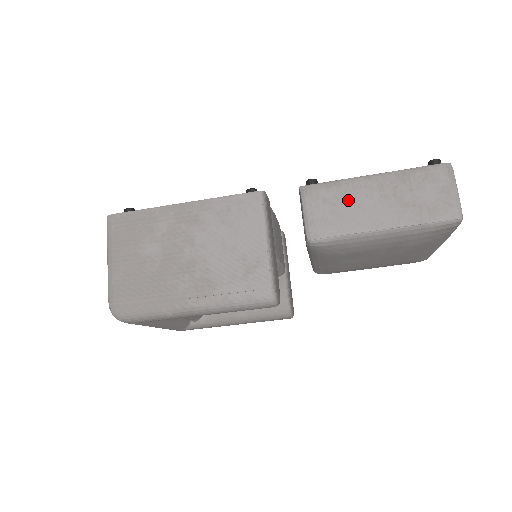
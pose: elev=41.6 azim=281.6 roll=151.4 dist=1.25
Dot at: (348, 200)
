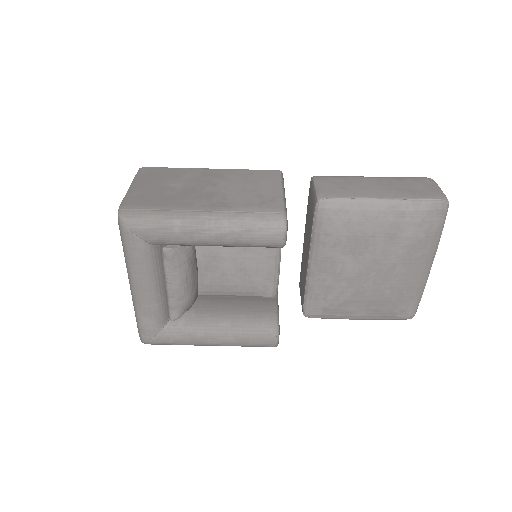
Dot at: (353, 183)
